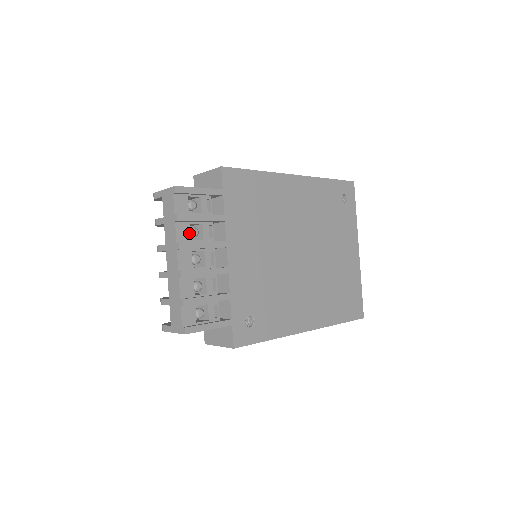
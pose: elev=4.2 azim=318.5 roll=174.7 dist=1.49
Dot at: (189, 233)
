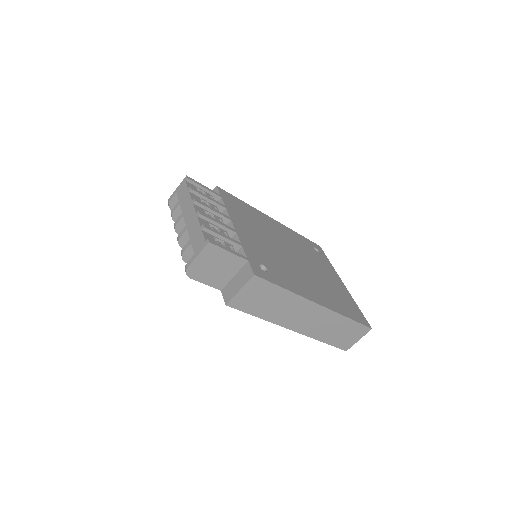
Dot at: occluded
